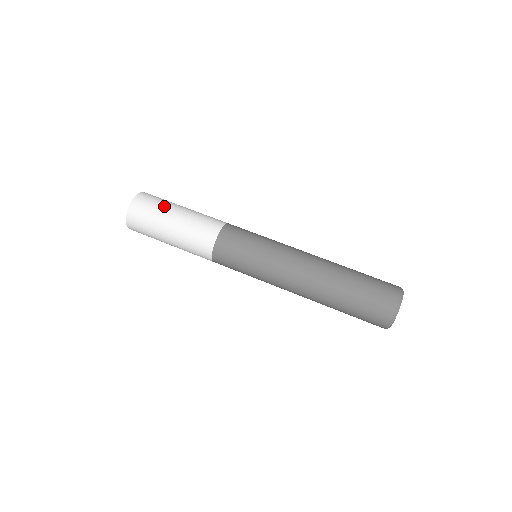
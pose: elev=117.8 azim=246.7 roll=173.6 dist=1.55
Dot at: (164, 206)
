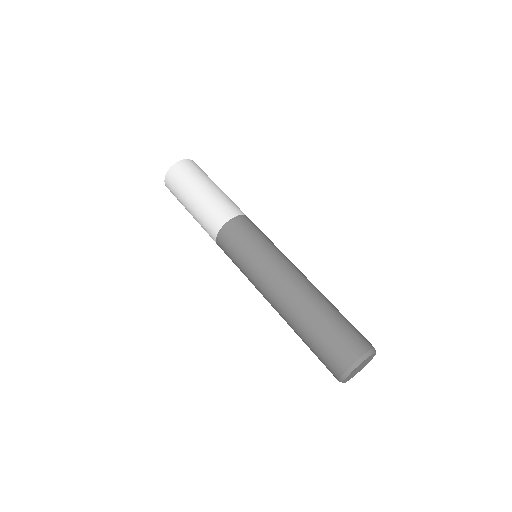
Dot at: (190, 183)
